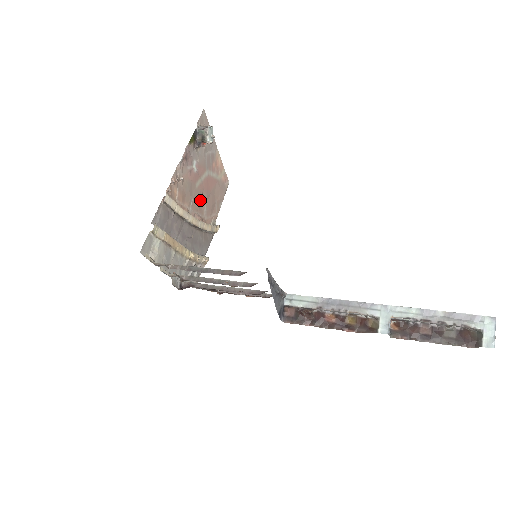
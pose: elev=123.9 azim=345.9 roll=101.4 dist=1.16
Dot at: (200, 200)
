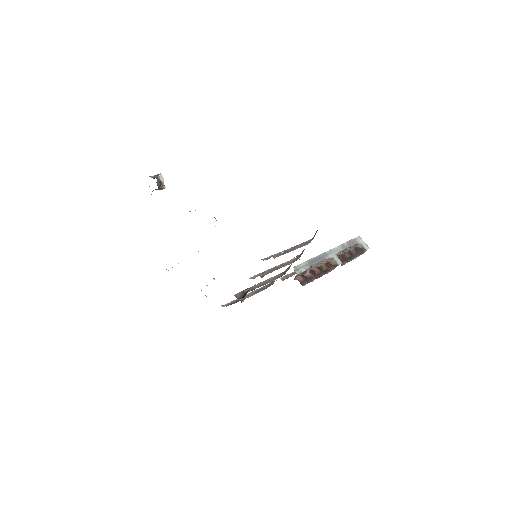
Dot at: occluded
